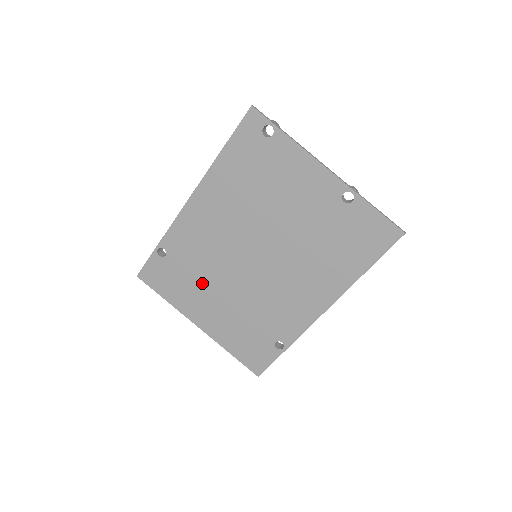
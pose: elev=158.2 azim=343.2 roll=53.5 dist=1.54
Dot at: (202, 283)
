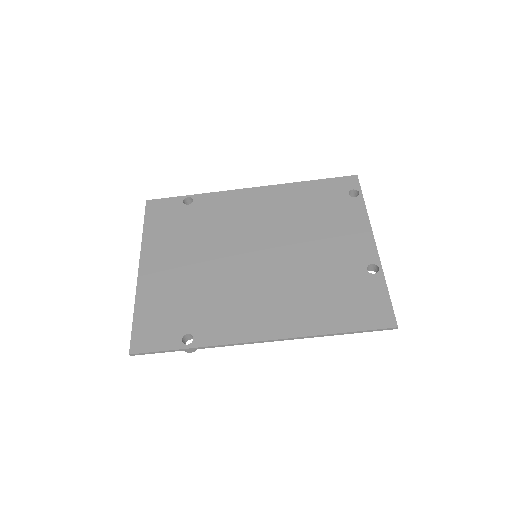
Dot at: (189, 241)
